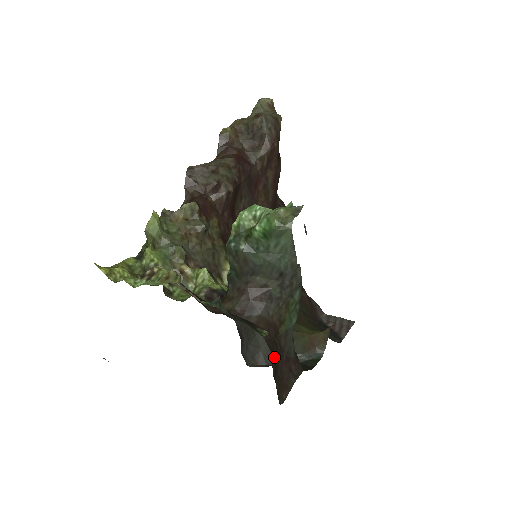
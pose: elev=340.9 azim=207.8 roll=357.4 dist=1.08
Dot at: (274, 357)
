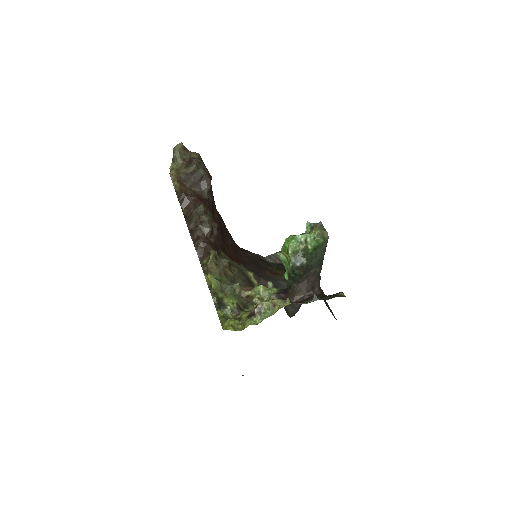
Dot at: occluded
